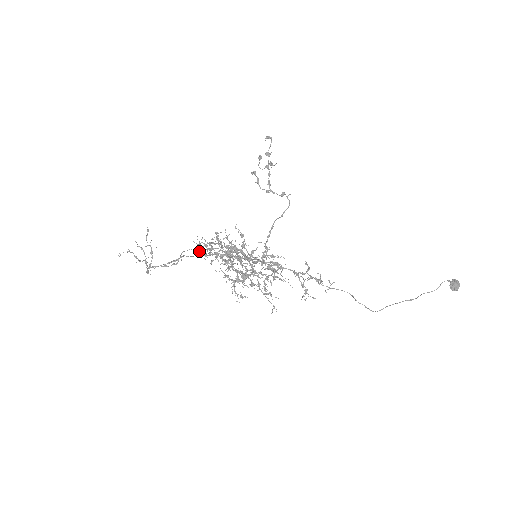
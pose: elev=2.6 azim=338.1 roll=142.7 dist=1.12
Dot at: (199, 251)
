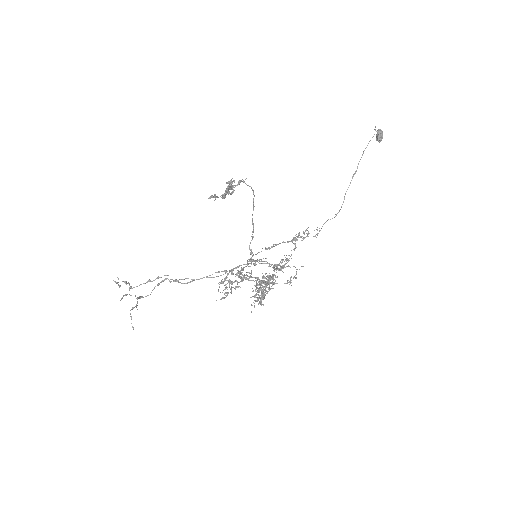
Dot at: occluded
